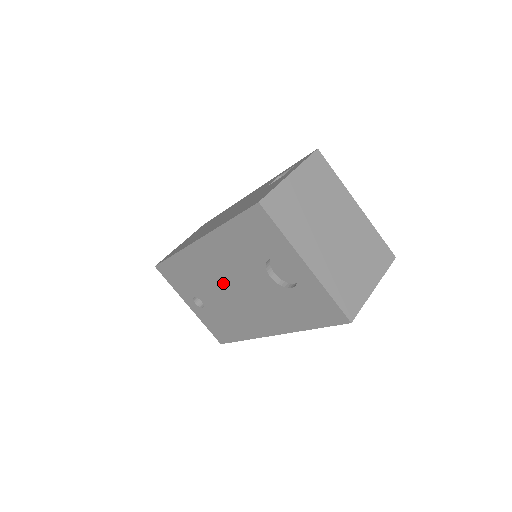
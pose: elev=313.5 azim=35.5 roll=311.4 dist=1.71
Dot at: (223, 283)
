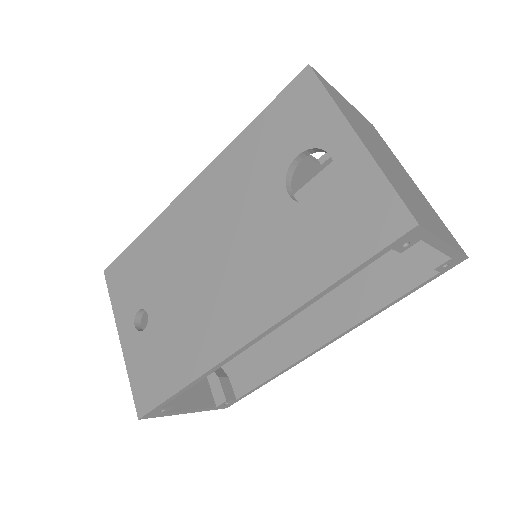
Dot at: (202, 250)
